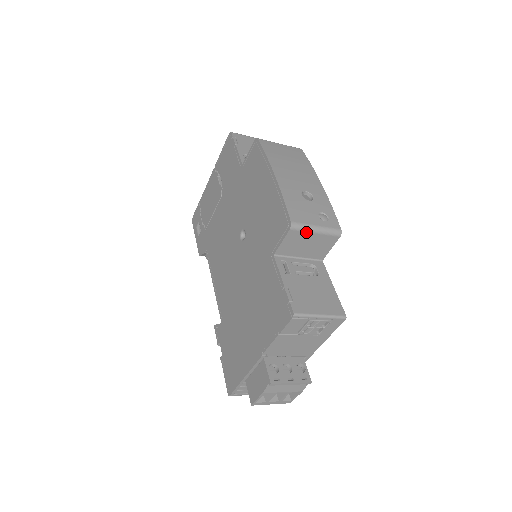
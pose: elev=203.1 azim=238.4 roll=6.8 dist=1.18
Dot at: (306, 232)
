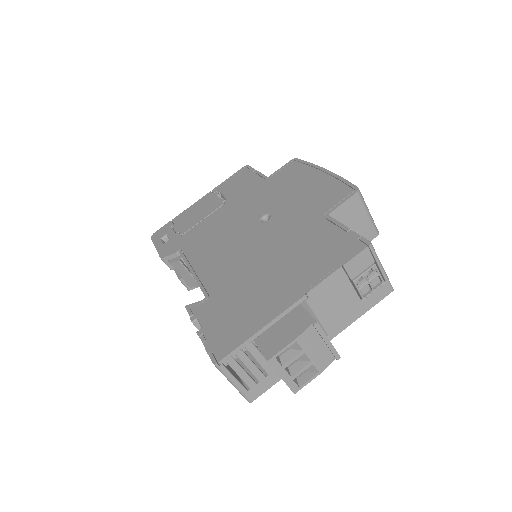
Dot at: (363, 207)
